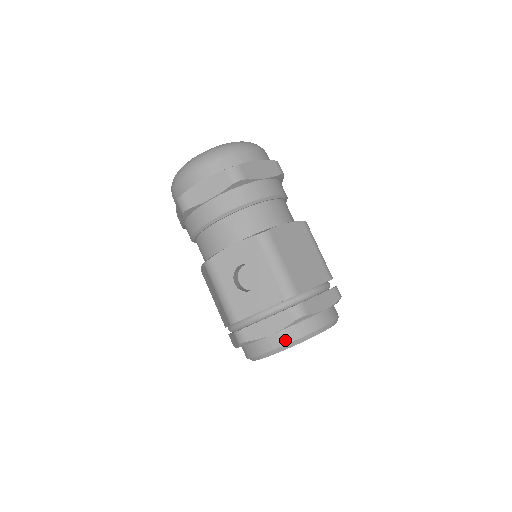
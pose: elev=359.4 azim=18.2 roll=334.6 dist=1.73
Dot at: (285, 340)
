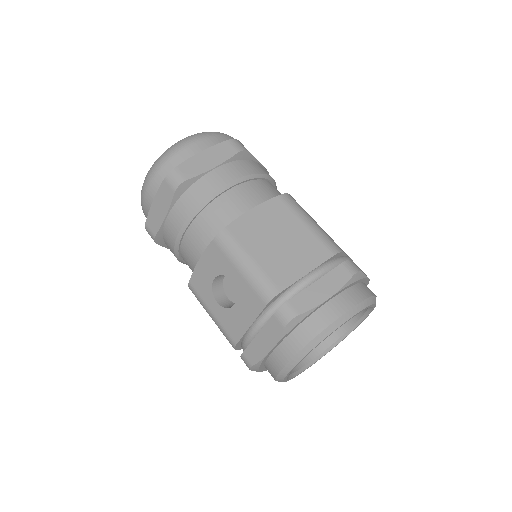
Dot at: (289, 353)
